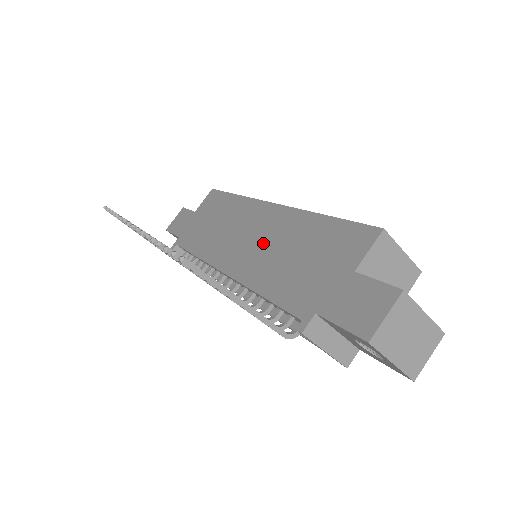
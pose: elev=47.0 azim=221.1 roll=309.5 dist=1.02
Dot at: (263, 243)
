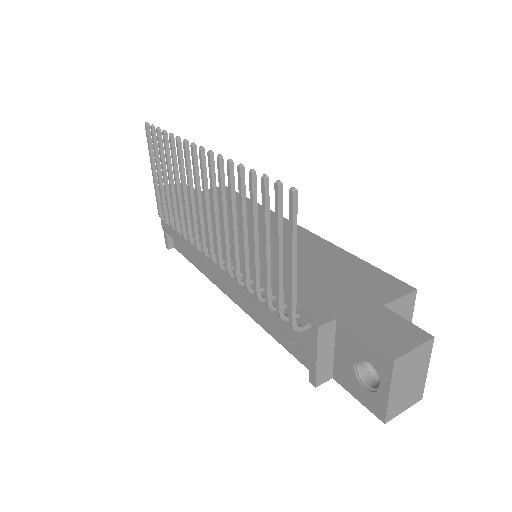
Dot at: occluded
